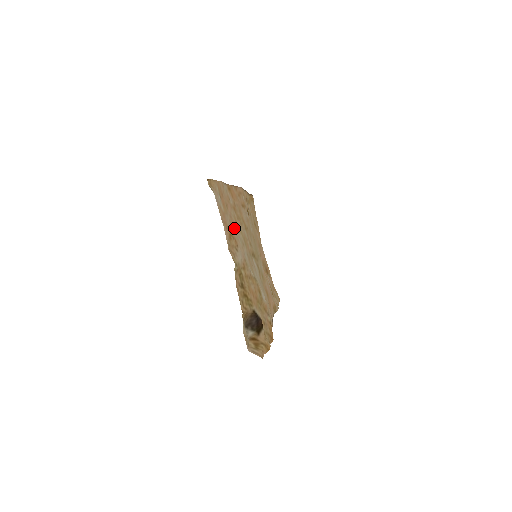
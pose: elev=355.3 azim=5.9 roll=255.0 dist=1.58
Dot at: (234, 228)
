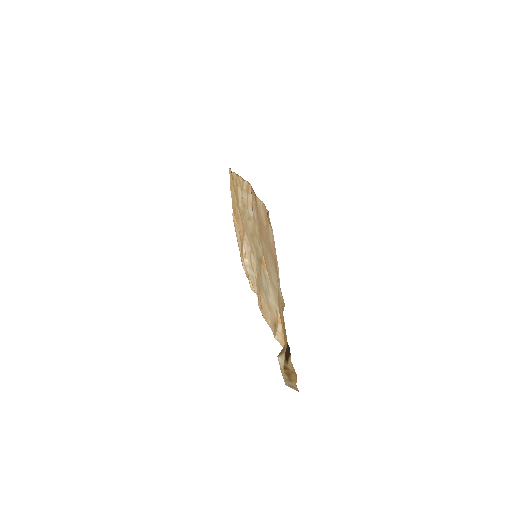
Dot at: (271, 253)
